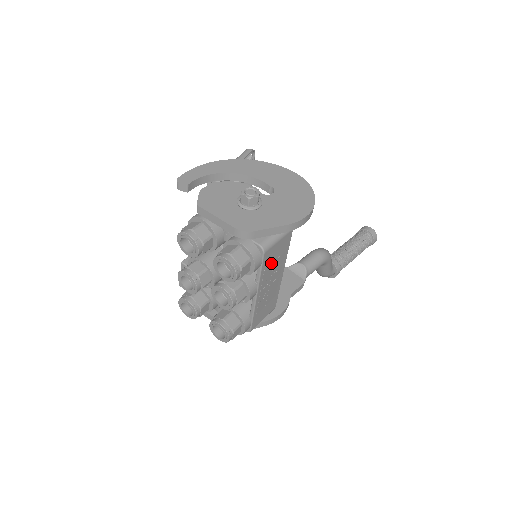
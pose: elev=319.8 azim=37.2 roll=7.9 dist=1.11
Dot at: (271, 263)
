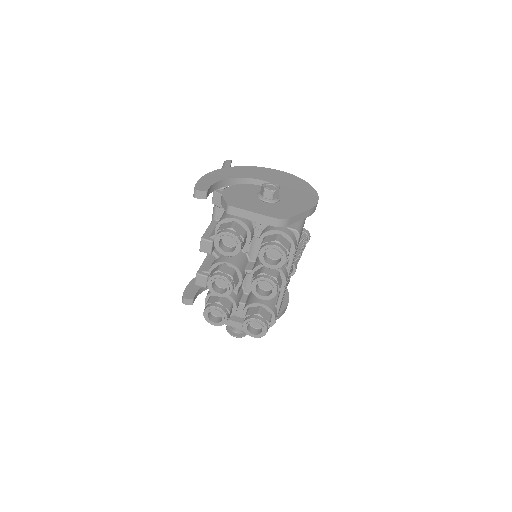
Dot at: (296, 249)
